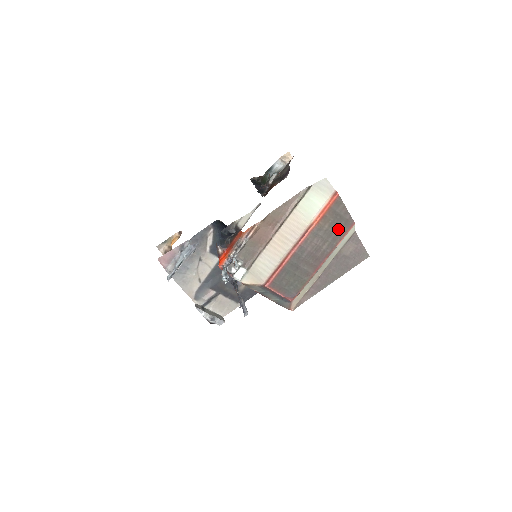
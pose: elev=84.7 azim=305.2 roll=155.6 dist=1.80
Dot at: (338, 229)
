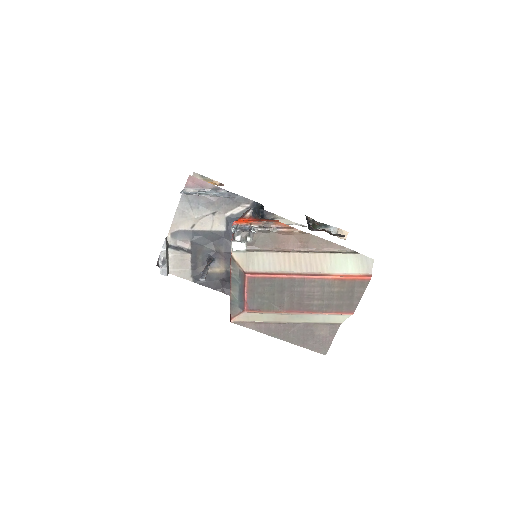
Dot at: (340, 302)
